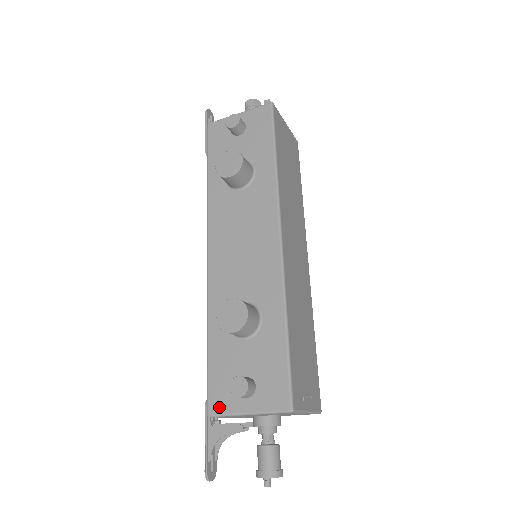
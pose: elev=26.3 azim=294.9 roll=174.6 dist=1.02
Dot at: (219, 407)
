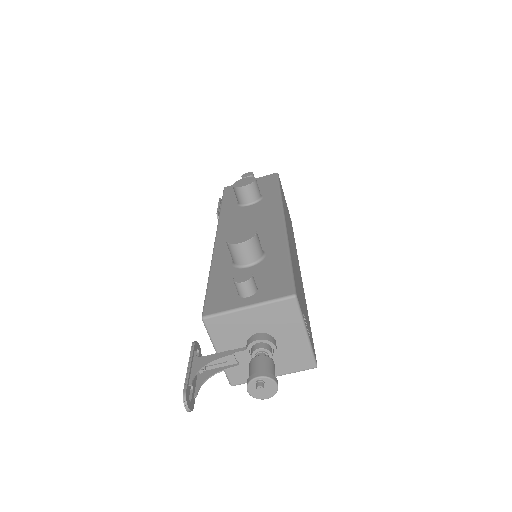
Dot at: (216, 308)
